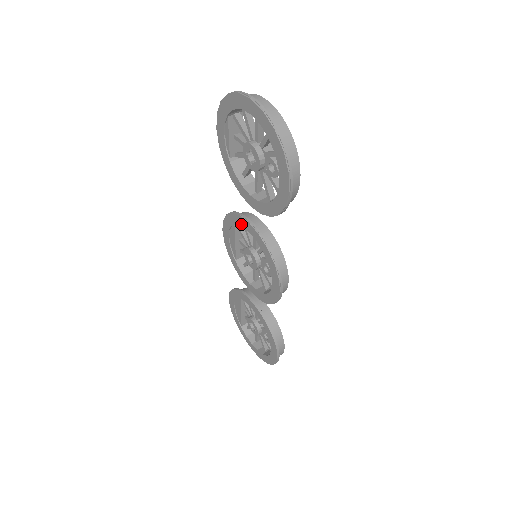
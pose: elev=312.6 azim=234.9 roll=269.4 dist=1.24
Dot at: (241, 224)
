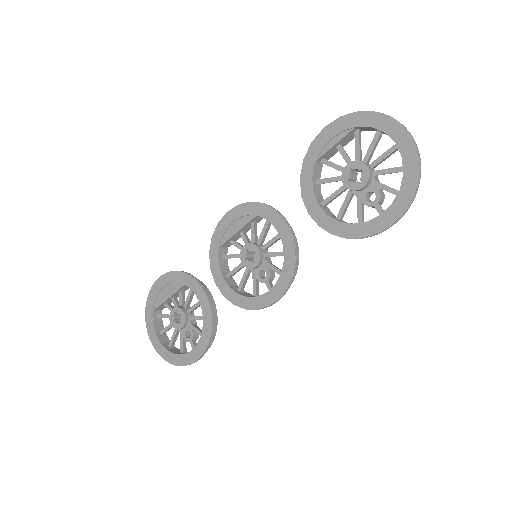
Dot at: (272, 220)
